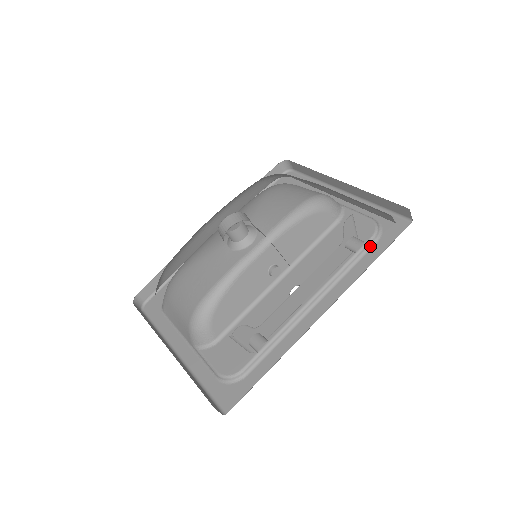
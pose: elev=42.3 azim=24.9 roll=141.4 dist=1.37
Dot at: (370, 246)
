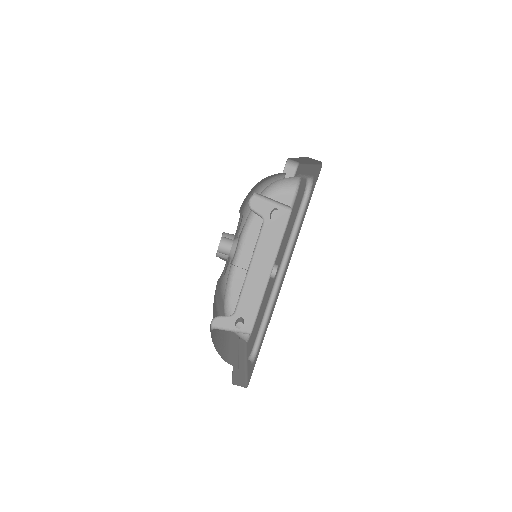
Dot at: (305, 204)
